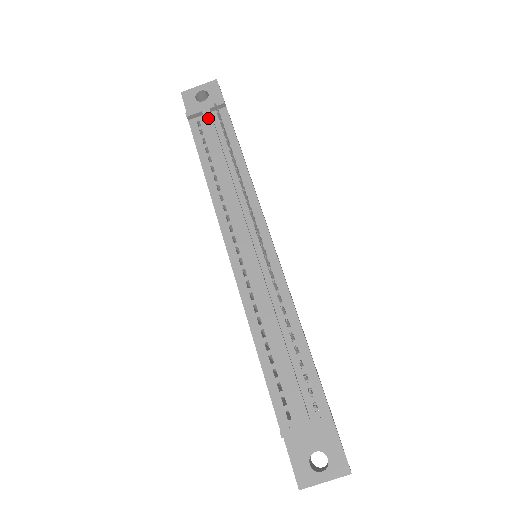
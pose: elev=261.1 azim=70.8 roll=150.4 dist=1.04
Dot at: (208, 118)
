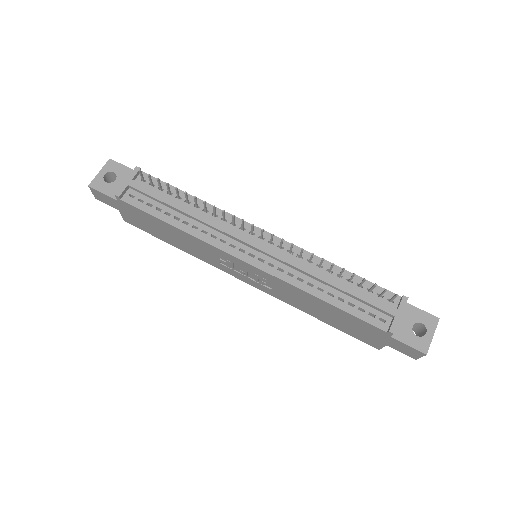
Dot at: (138, 186)
